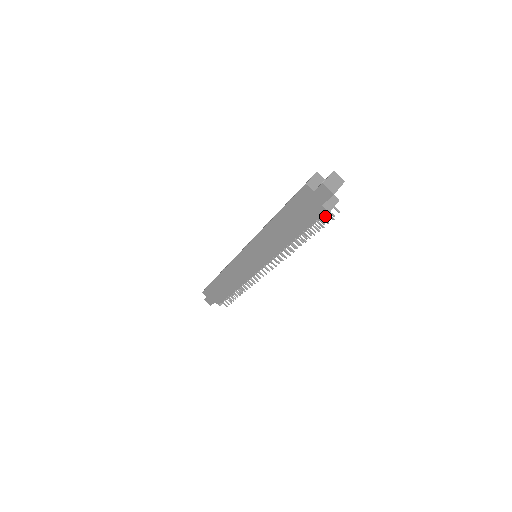
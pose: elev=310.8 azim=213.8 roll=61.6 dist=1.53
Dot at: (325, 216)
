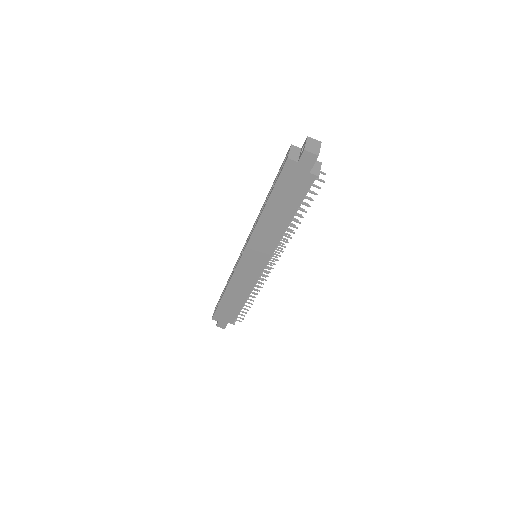
Dot at: occluded
